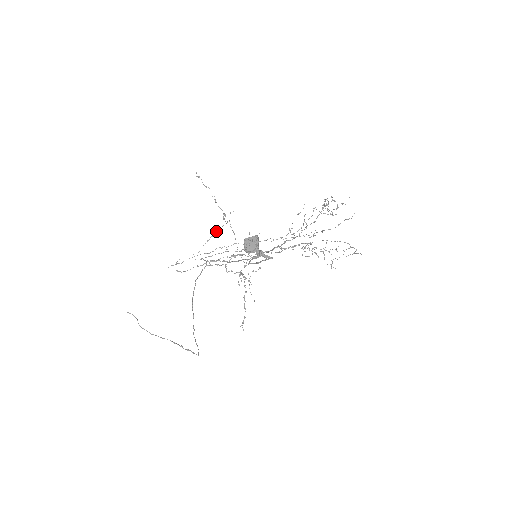
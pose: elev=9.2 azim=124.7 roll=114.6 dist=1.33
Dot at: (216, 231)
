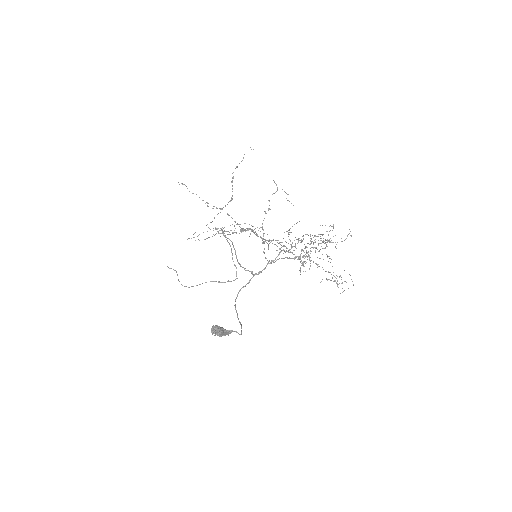
Dot at: (222, 208)
